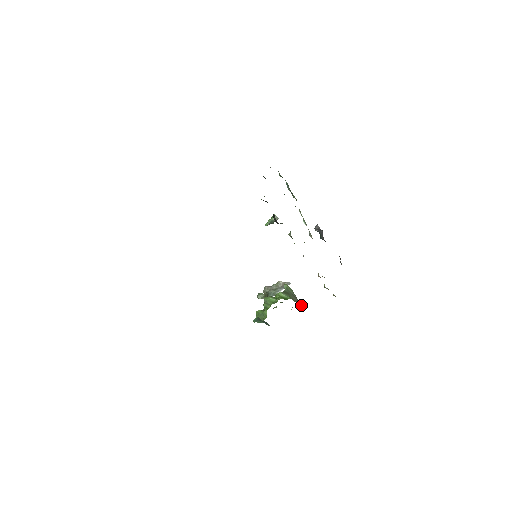
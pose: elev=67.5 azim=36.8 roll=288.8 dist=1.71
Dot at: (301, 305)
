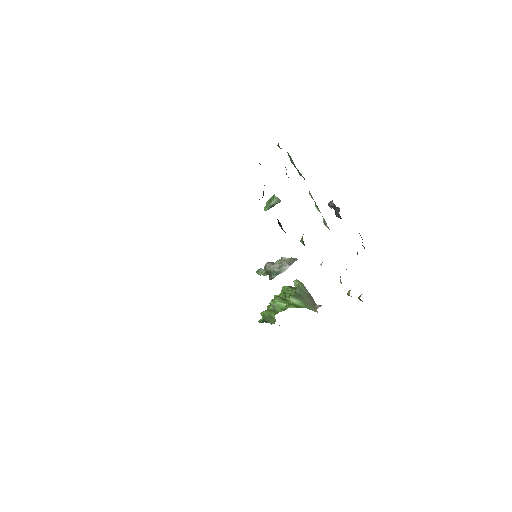
Dot at: (317, 307)
